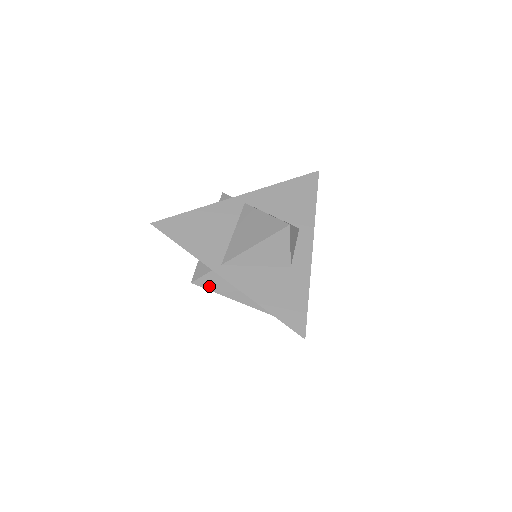
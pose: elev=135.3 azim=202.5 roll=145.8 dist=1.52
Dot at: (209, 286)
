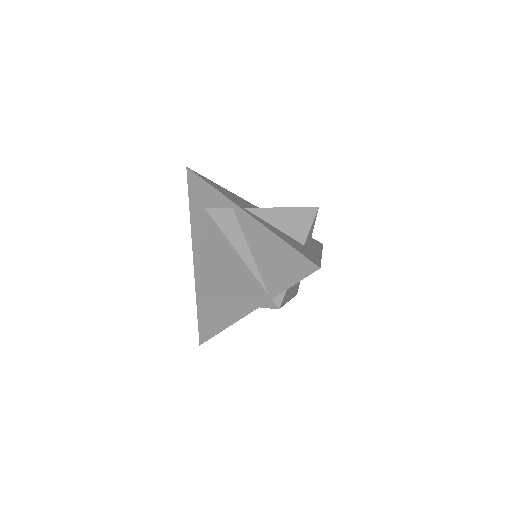
Dot at: (220, 221)
